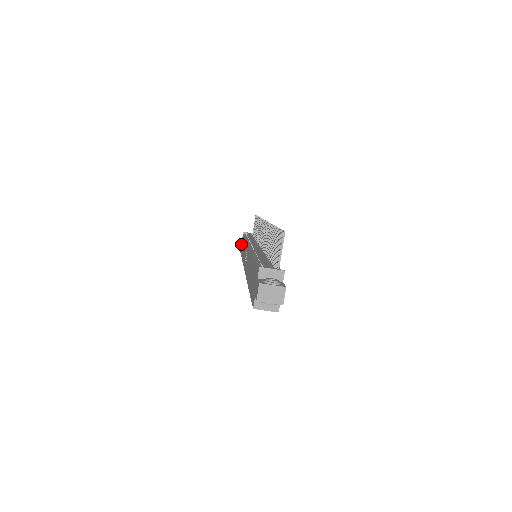
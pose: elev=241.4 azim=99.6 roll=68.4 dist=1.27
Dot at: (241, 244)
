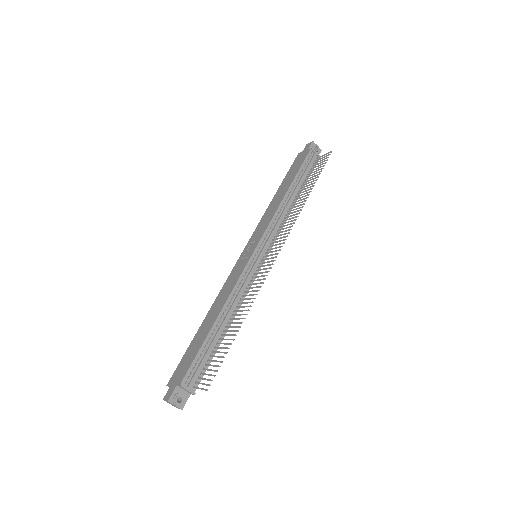
Dot at: (302, 154)
